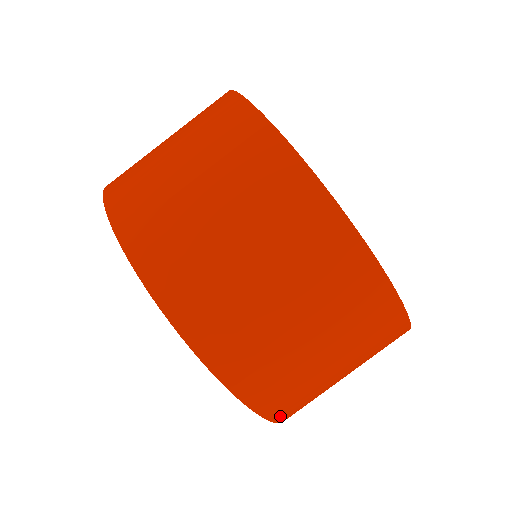
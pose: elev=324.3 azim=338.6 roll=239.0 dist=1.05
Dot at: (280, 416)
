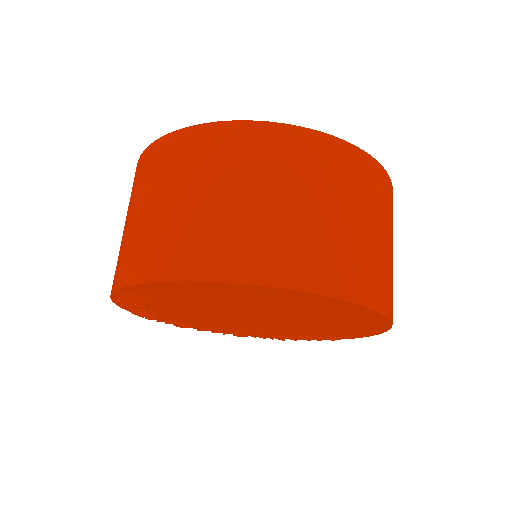
Dot at: (368, 298)
